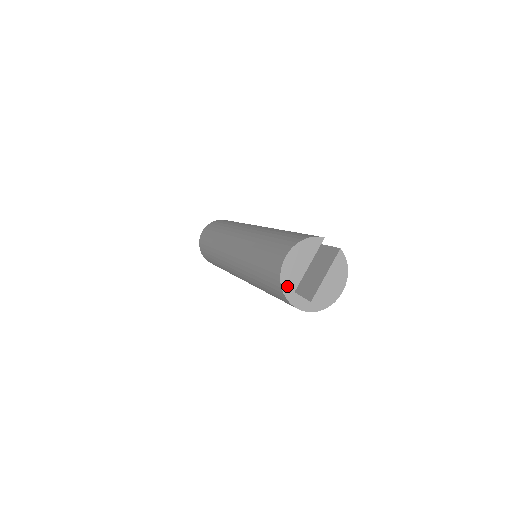
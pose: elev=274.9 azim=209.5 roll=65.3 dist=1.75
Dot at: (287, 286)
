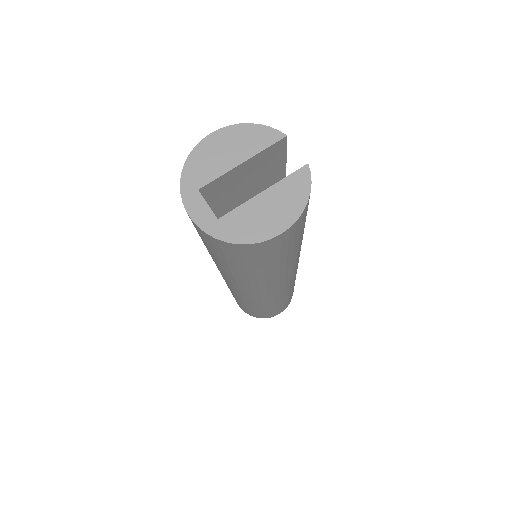
Dot at: (191, 175)
